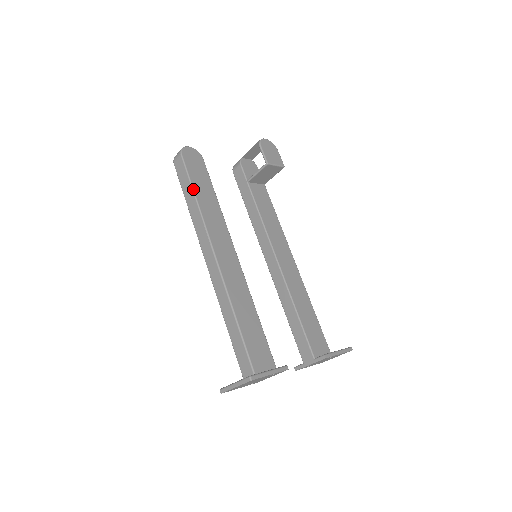
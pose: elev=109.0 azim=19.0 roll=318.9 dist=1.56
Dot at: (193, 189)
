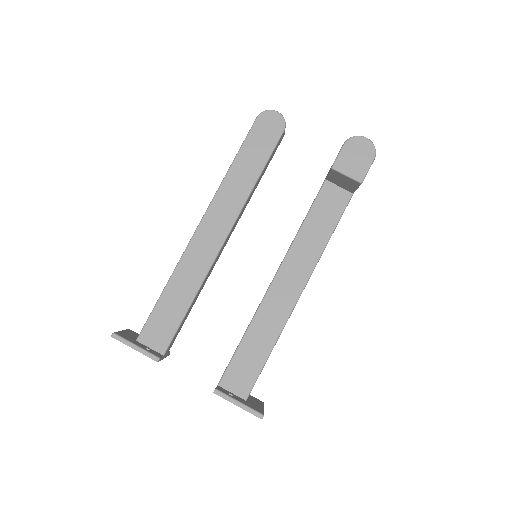
Dot at: (236, 156)
